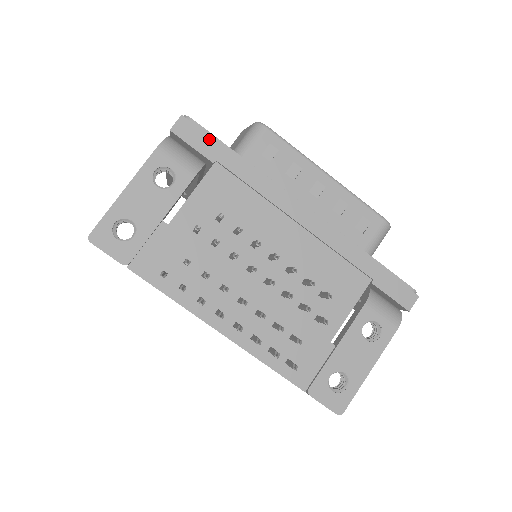
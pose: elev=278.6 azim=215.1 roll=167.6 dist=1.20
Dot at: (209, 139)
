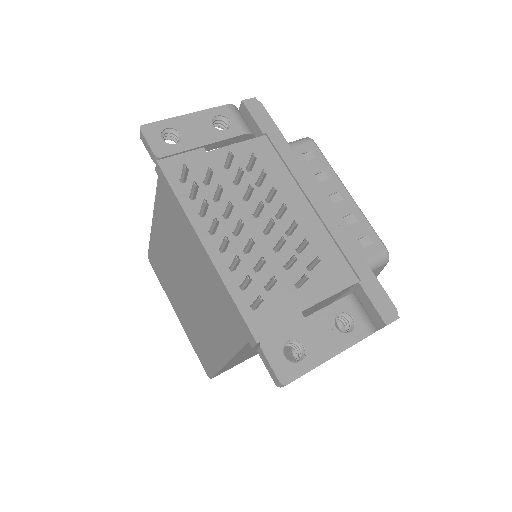
Dot at: (268, 119)
